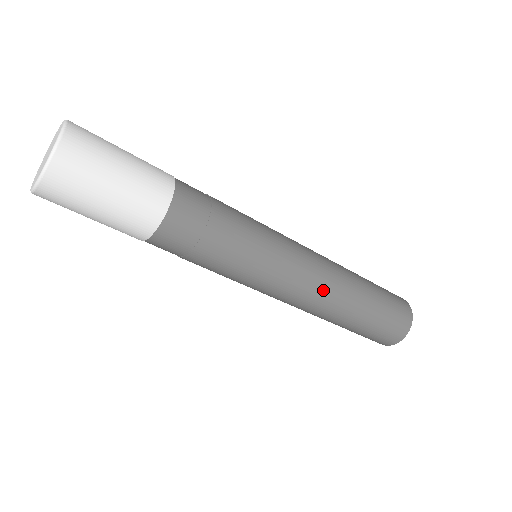
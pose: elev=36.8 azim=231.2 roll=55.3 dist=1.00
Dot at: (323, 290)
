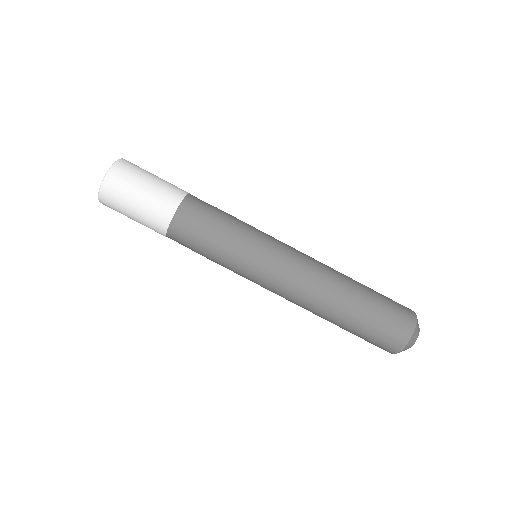
Dot at: (311, 278)
